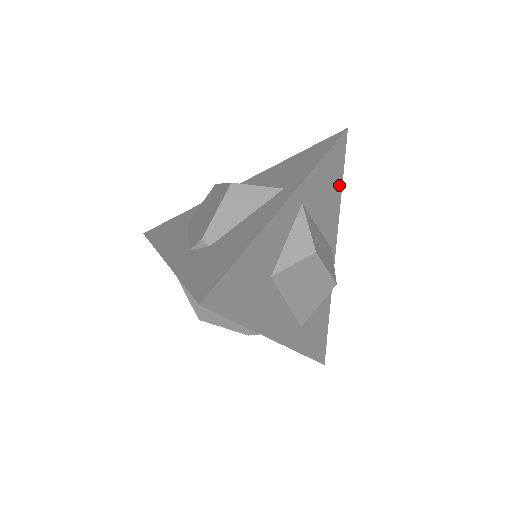
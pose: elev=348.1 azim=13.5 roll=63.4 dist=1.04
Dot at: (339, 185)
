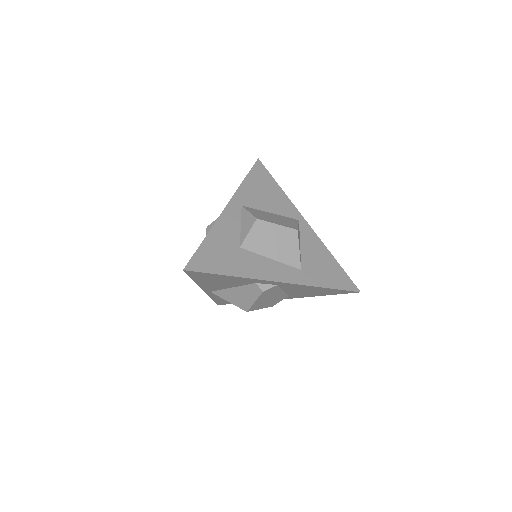
Dot at: (275, 186)
